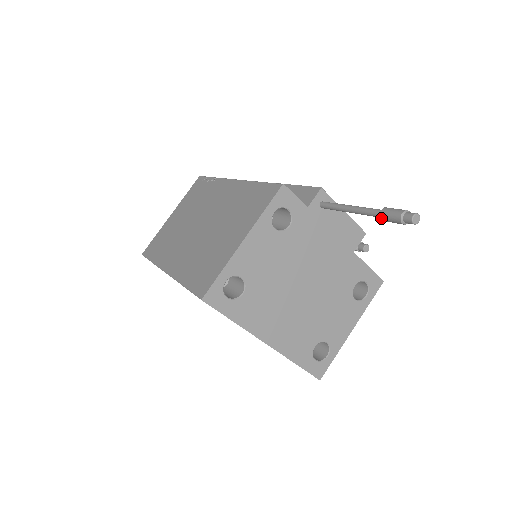
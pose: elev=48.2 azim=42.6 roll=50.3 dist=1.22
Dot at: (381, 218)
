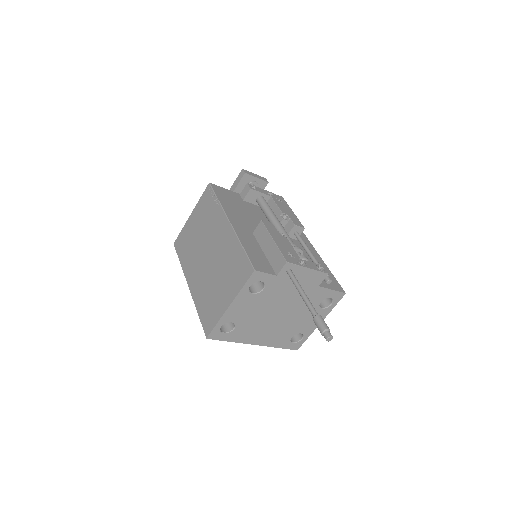
Dot at: (314, 322)
